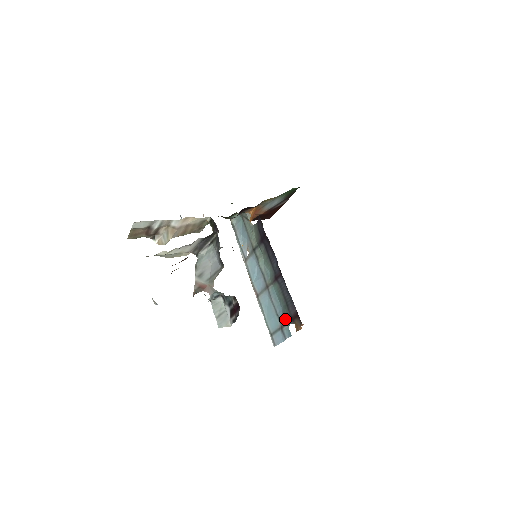
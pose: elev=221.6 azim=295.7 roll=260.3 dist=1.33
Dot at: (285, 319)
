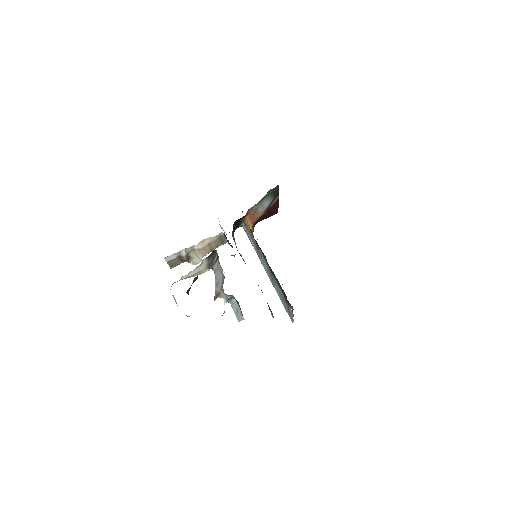
Dot at: (286, 303)
